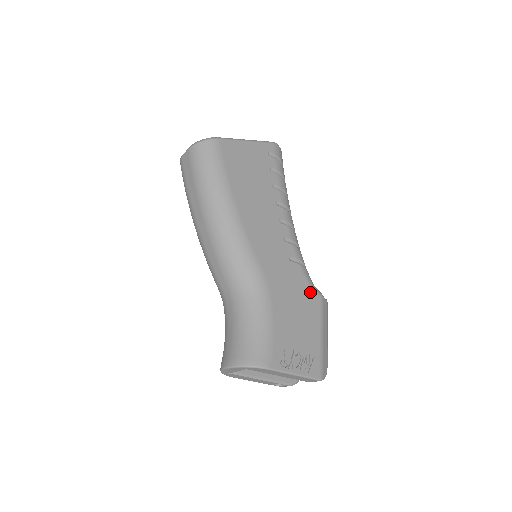
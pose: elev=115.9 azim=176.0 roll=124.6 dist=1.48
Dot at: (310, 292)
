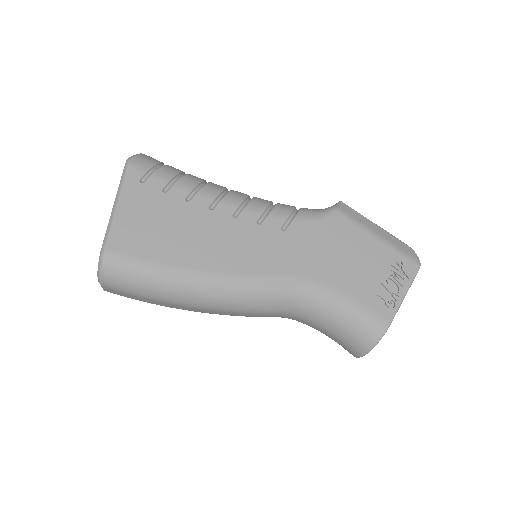
Dot at: (328, 224)
